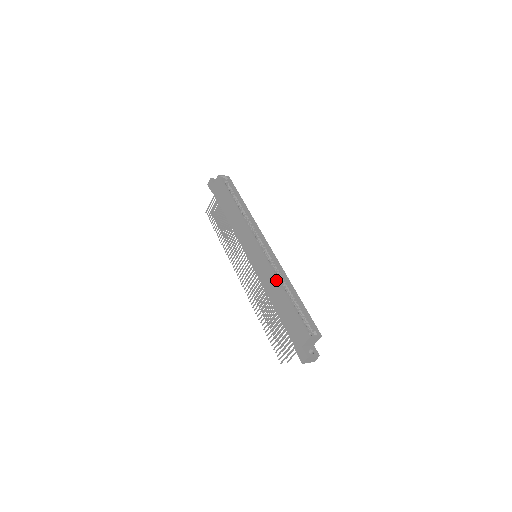
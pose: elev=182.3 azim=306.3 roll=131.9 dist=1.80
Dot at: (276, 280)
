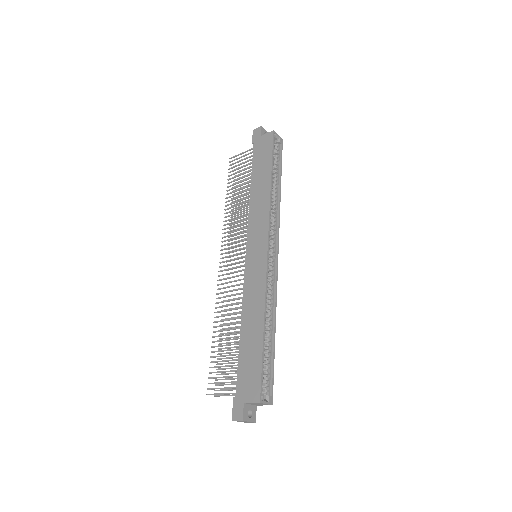
Dot at: (263, 306)
